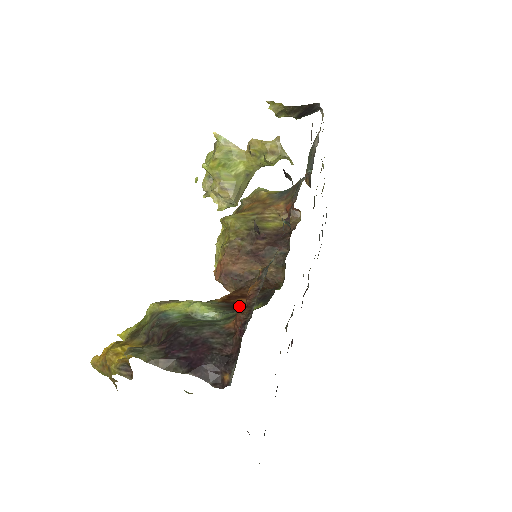
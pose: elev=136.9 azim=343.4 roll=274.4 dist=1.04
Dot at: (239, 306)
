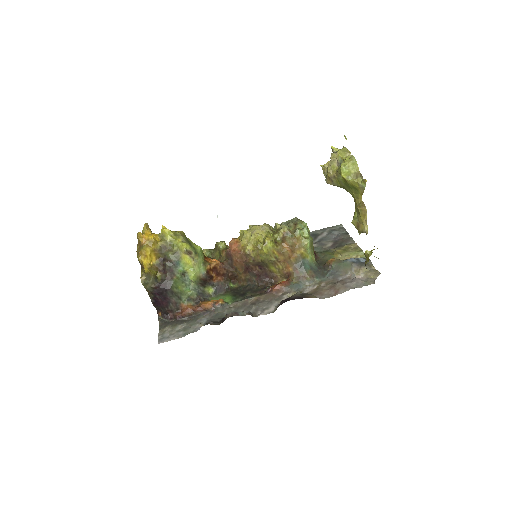
Dot at: (208, 281)
